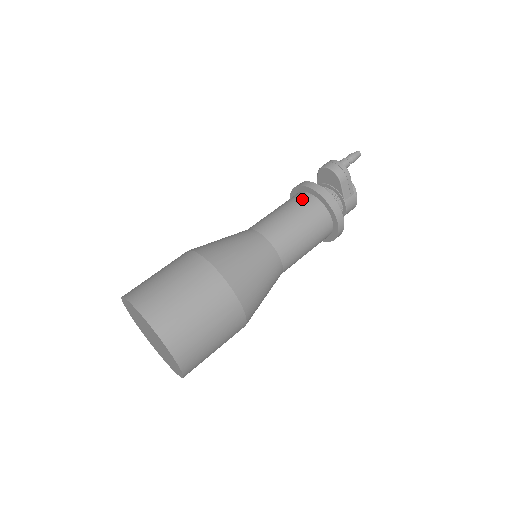
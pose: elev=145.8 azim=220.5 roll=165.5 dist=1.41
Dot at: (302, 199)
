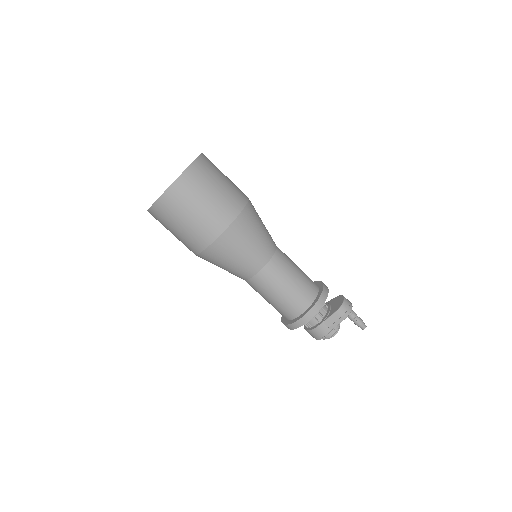
Dot at: (313, 283)
